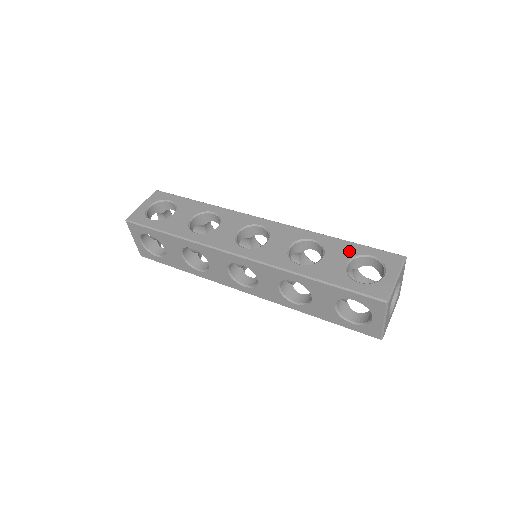
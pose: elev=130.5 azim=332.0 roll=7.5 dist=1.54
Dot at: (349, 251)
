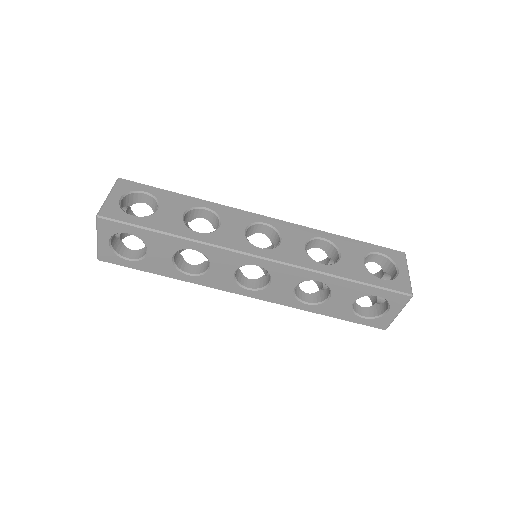
Dot at: (360, 249)
